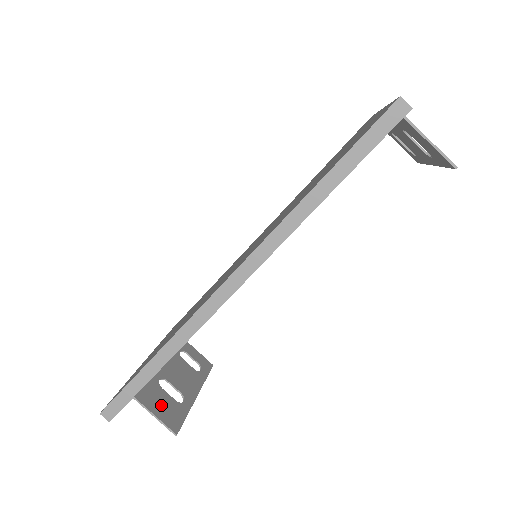
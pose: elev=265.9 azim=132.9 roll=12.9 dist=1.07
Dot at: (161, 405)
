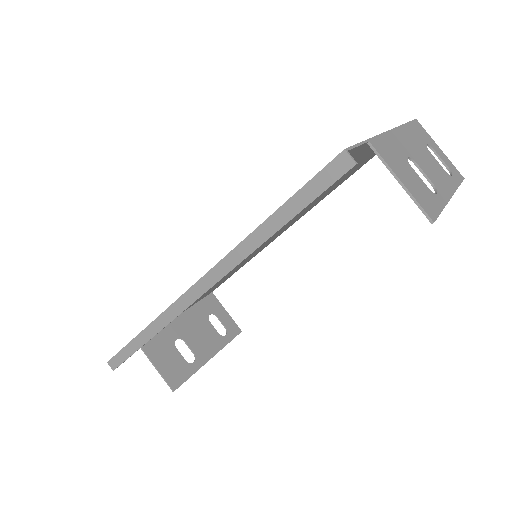
Dot at: (169, 363)
